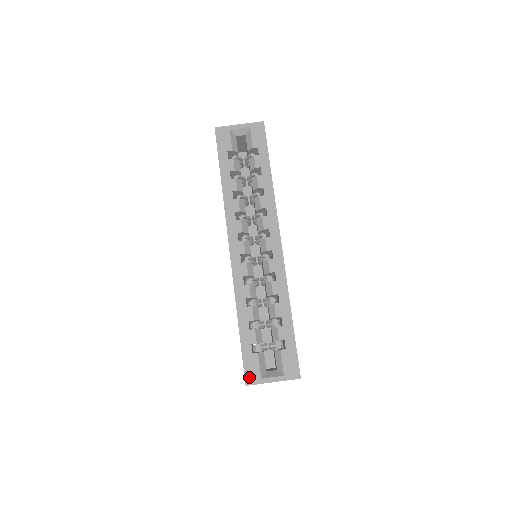
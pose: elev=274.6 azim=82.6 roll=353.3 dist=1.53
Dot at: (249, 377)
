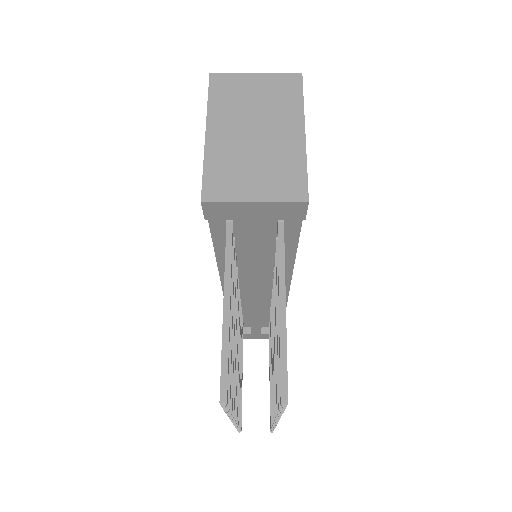
Dot at: occluded
